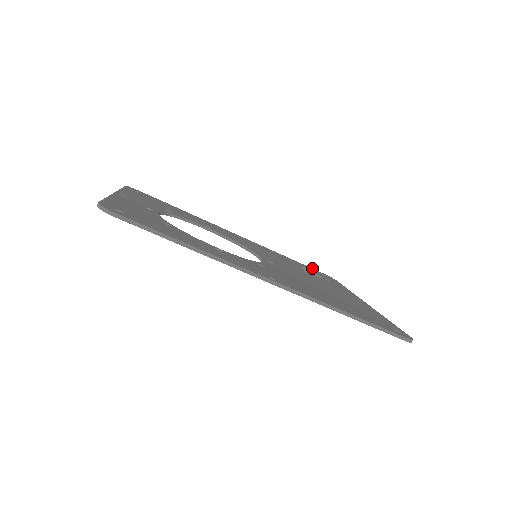
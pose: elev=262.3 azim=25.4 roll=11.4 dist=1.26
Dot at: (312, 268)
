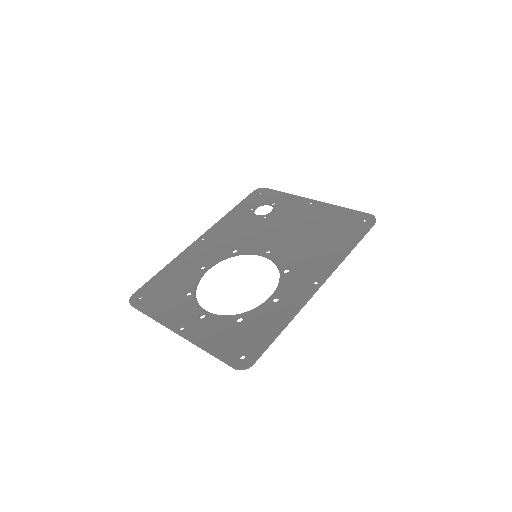
Dot at: (246, 197)
